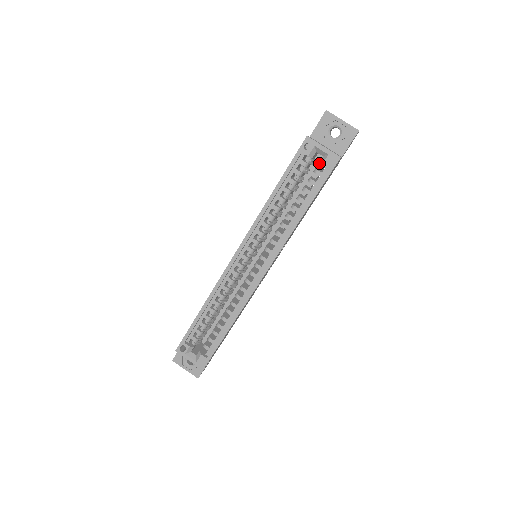
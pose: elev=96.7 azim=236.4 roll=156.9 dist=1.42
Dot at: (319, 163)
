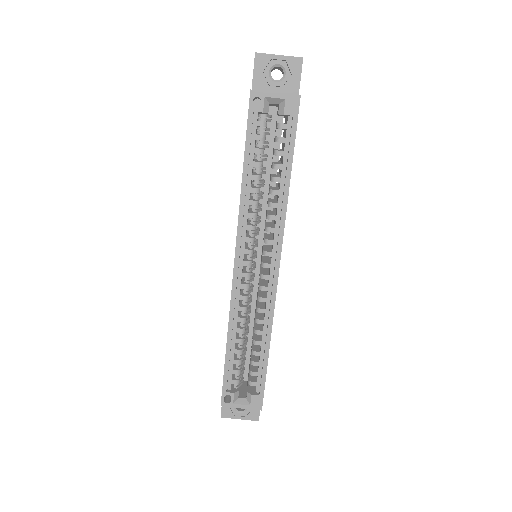
Dot at: (275, 118)
